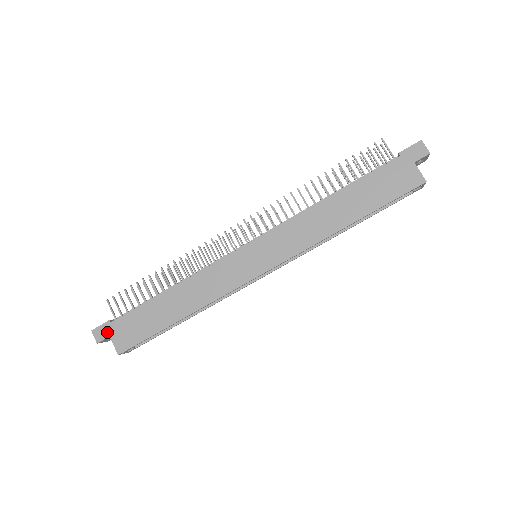
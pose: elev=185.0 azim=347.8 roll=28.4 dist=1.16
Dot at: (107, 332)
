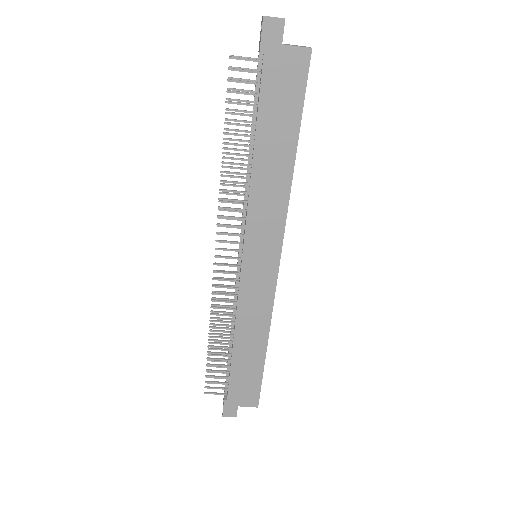
Dot at: (233, 407)
